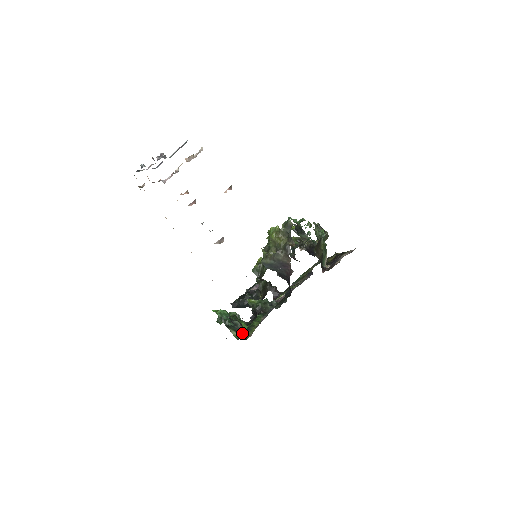
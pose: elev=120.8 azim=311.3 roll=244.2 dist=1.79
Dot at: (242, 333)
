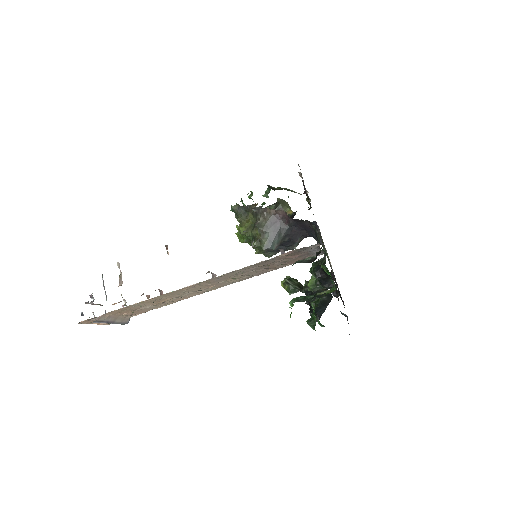
Dot at: (314, 259)
